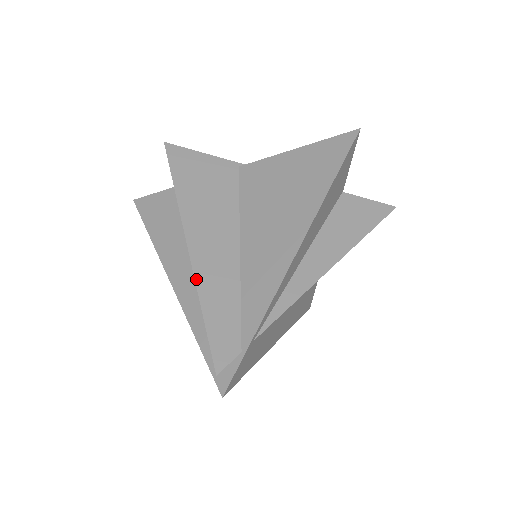
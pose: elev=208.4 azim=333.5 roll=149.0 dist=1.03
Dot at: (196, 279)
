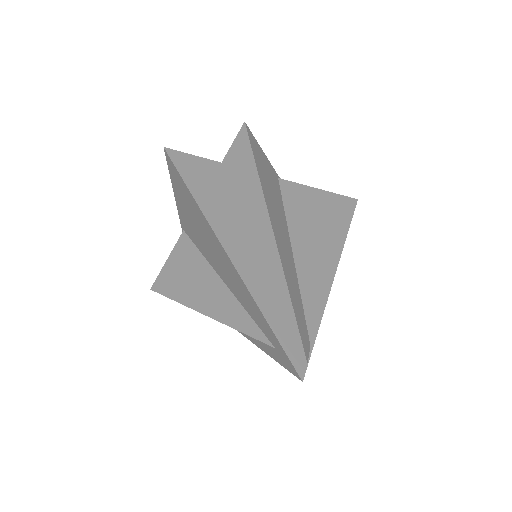
Dot at: (285, 274)
